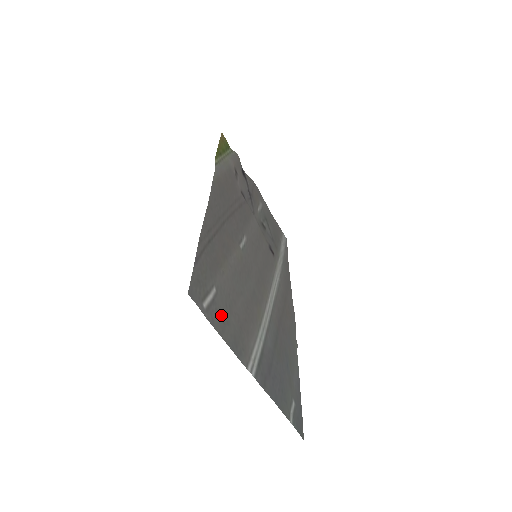
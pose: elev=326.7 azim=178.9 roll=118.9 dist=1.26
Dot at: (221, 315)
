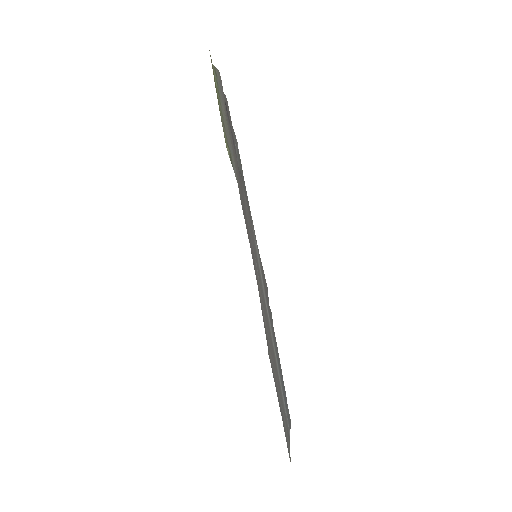
Dot at: (285, 422)
